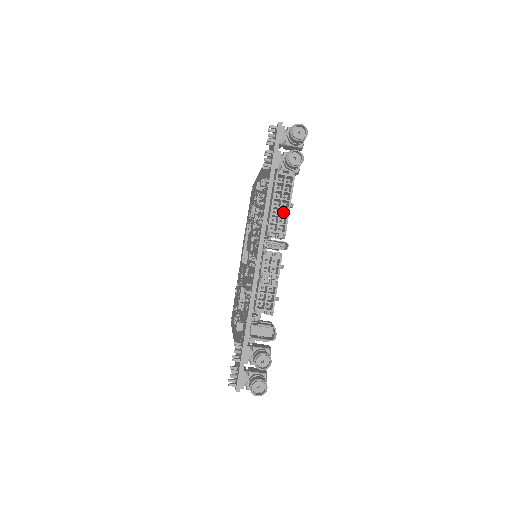
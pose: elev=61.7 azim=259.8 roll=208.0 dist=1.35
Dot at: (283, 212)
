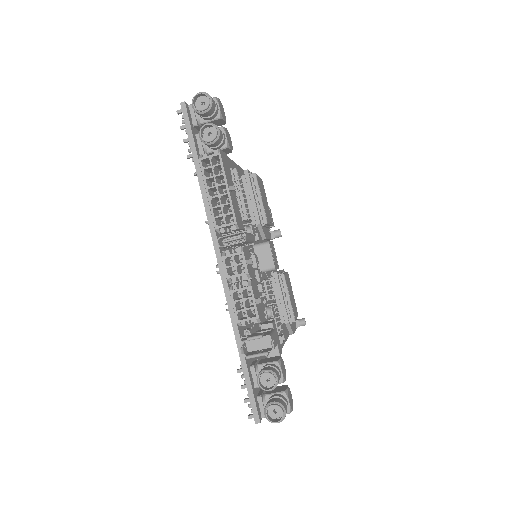
Dot at: occluded
